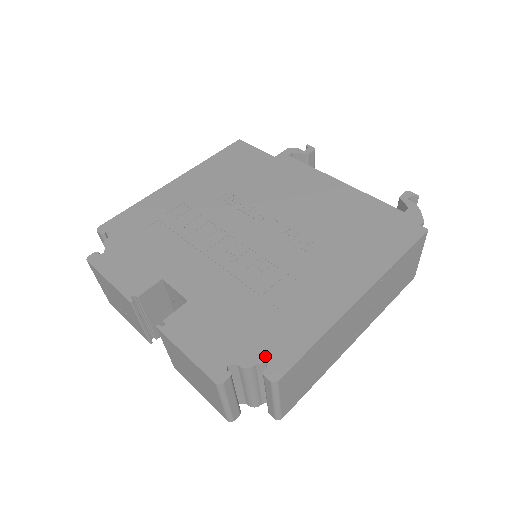
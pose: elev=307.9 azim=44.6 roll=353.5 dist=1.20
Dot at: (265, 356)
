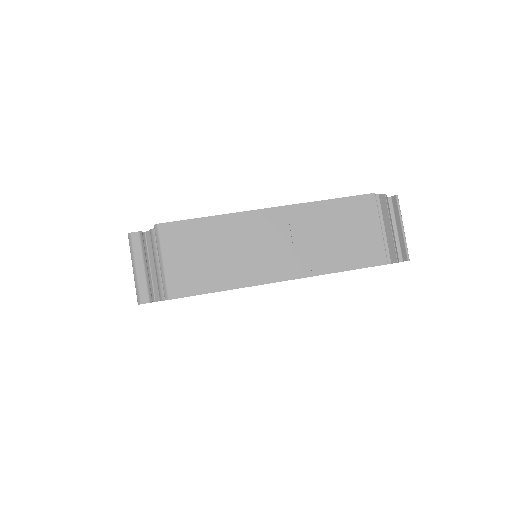
Dot at: occluded
